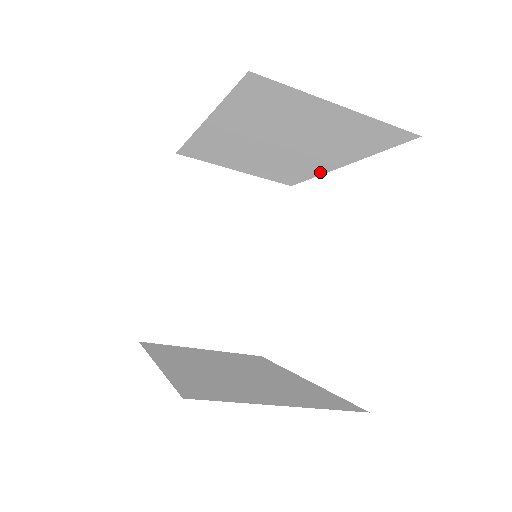
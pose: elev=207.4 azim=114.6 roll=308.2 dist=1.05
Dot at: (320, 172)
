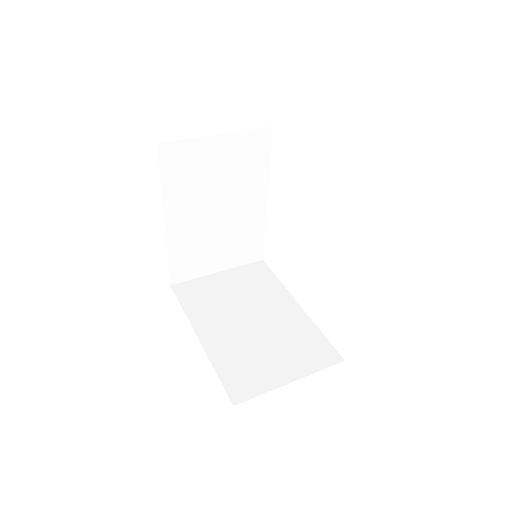
Dot at: occluded
